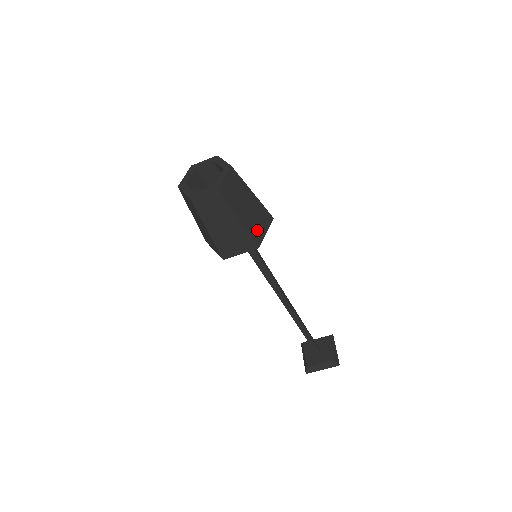
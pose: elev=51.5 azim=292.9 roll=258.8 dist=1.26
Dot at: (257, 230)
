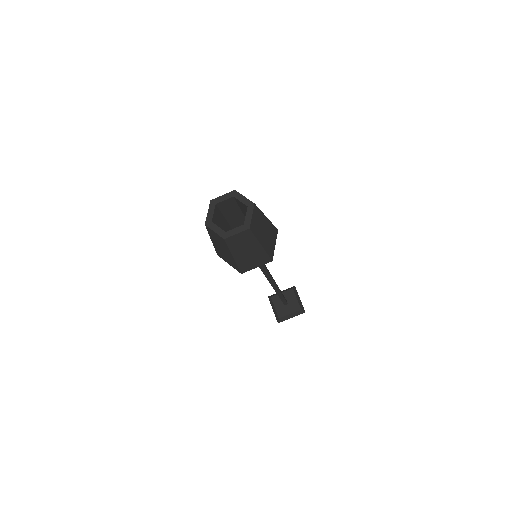
Dot at: (271, 247)
